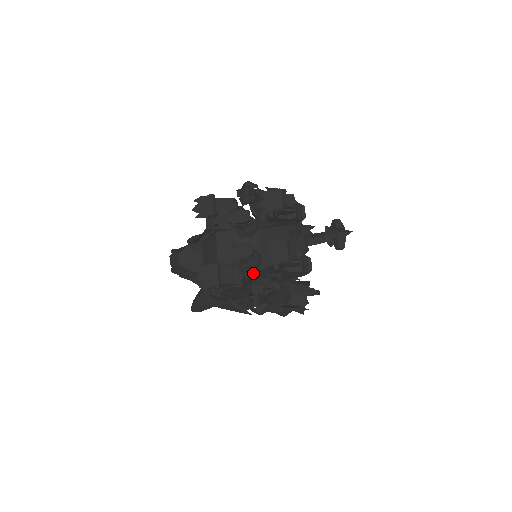
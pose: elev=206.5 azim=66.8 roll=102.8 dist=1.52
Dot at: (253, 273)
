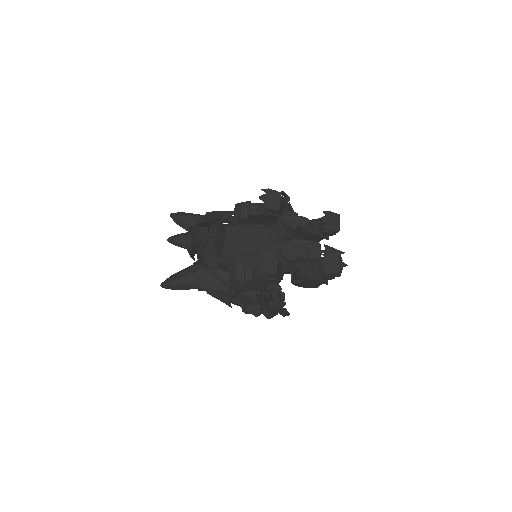
Dot at: occluded
